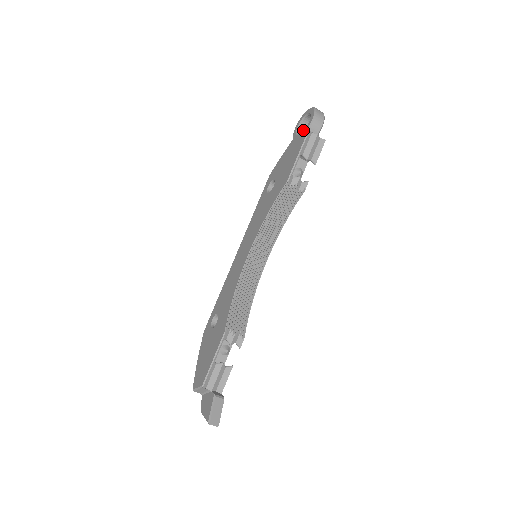
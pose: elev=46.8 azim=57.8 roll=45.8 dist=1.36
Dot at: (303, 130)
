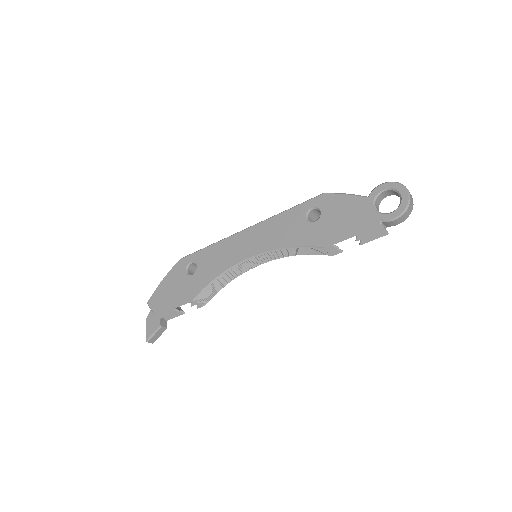
Dot at: (385, 194)
